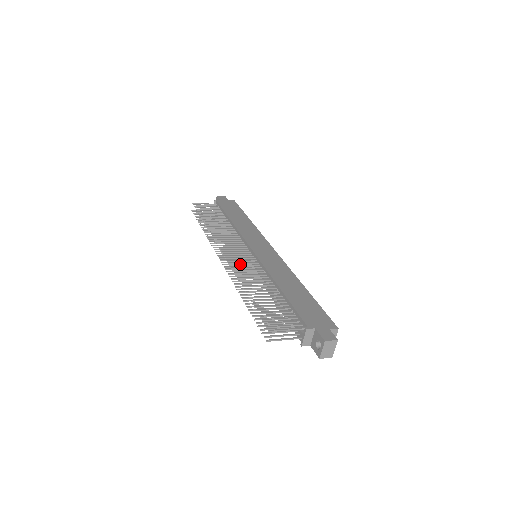
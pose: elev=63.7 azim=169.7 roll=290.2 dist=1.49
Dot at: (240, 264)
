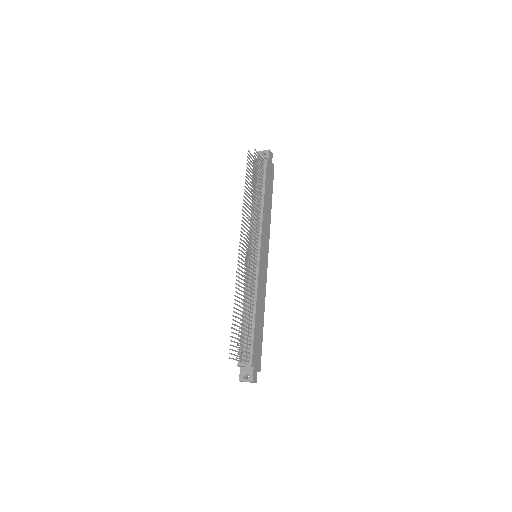
Dot at: (246, 258)
